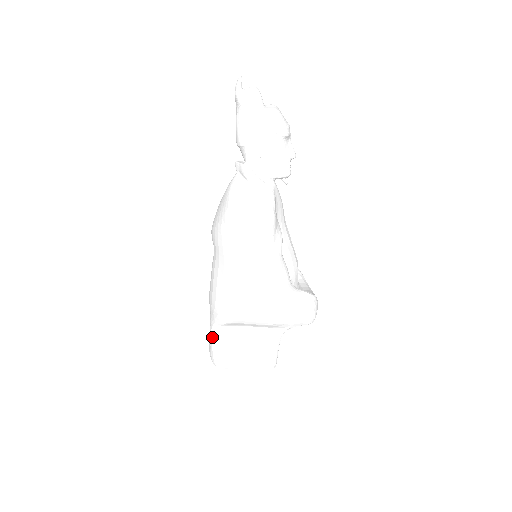
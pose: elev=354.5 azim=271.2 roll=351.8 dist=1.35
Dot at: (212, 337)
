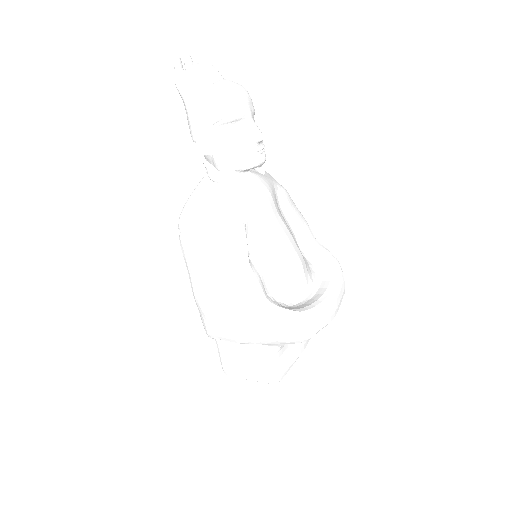
Dot at: occluded
